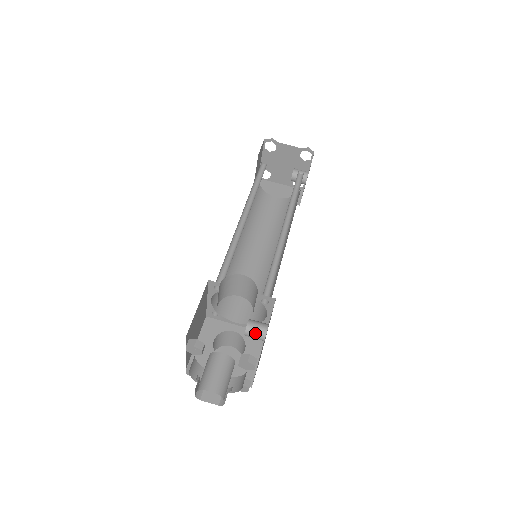
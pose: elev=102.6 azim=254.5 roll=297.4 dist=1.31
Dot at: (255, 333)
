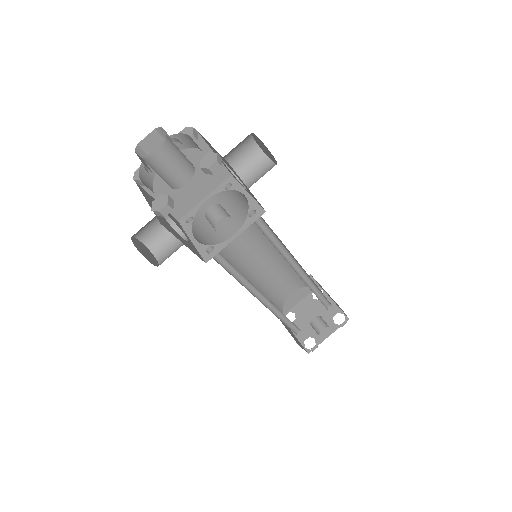
Dot at: (220, 210)
